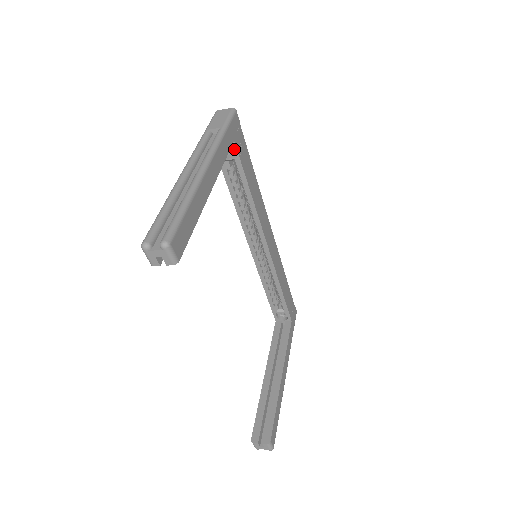
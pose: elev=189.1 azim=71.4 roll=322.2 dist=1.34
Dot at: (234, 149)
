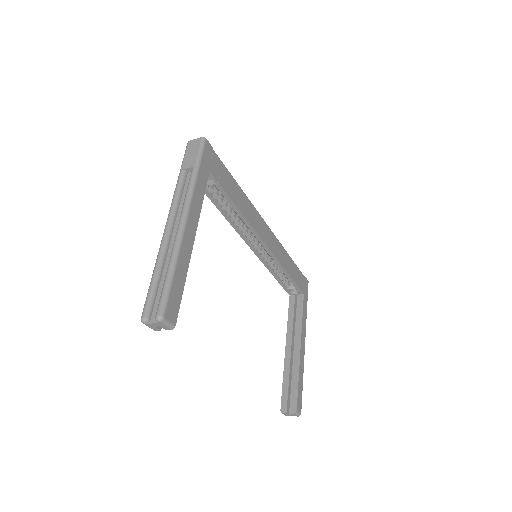
Dot at: (212, 177)
